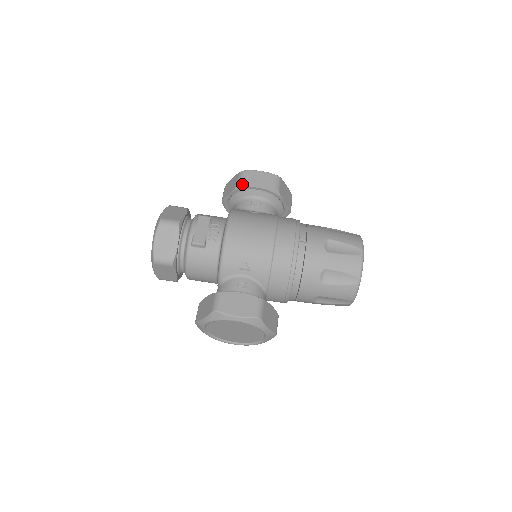
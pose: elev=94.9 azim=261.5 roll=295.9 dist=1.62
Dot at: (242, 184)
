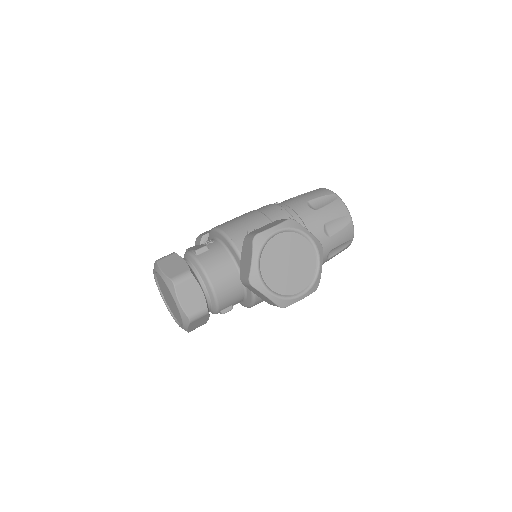
Dot at: (203, 235)
